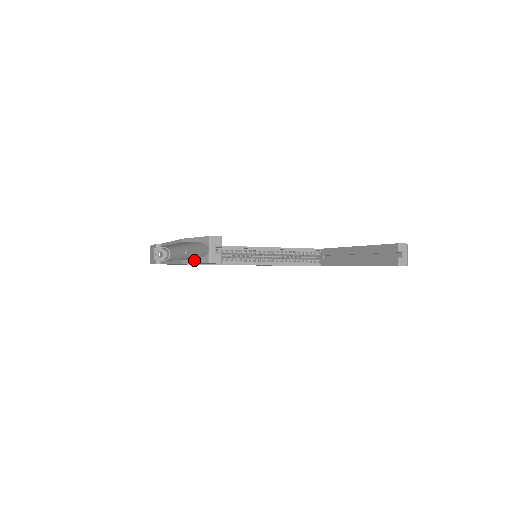
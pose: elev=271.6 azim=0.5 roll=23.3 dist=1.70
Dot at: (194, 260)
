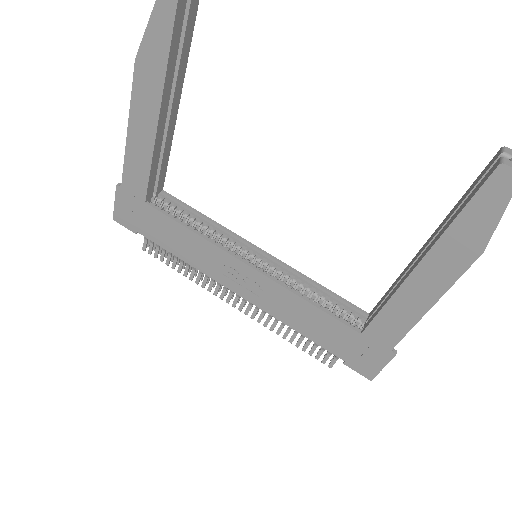
Dot at: (149, 25)
